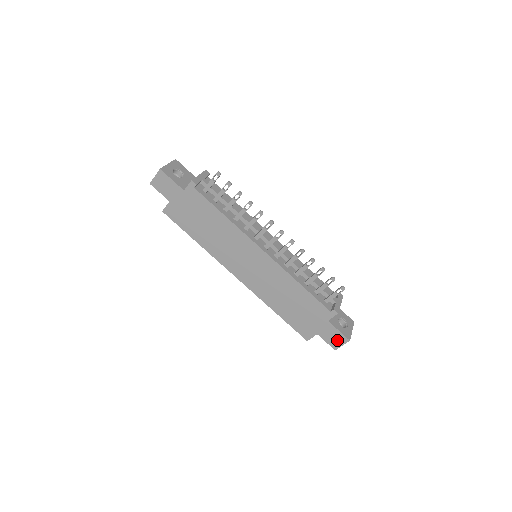
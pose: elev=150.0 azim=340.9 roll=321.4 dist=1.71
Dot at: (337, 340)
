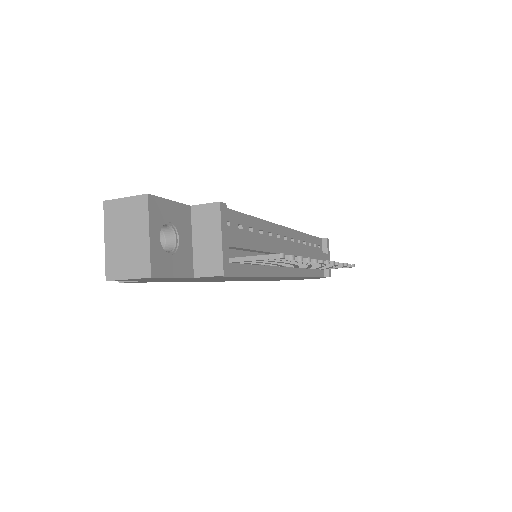
Dot at: occluded
